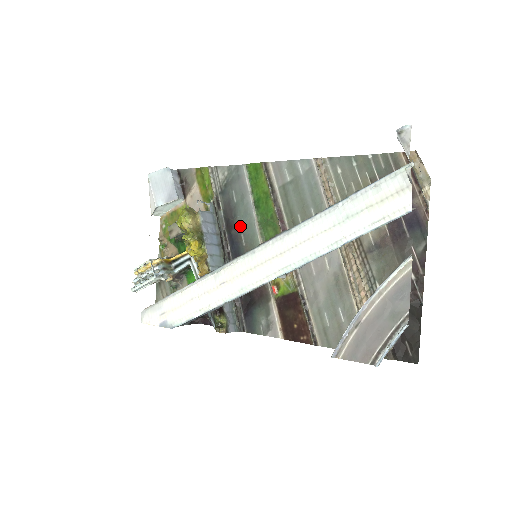
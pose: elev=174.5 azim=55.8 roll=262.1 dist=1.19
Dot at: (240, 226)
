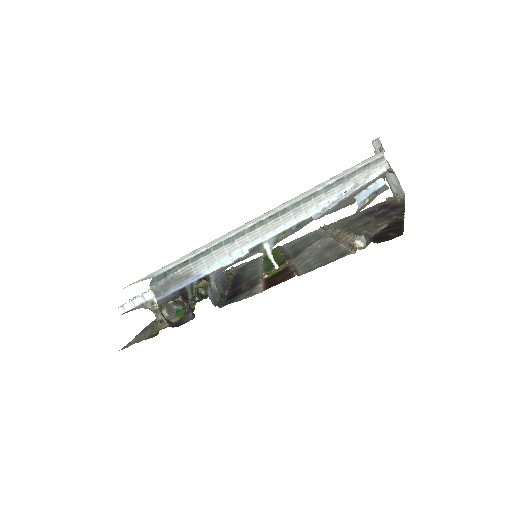
Dot at: (246, 272)
